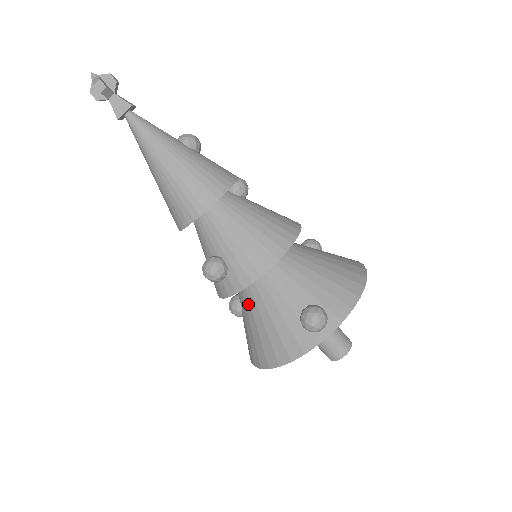
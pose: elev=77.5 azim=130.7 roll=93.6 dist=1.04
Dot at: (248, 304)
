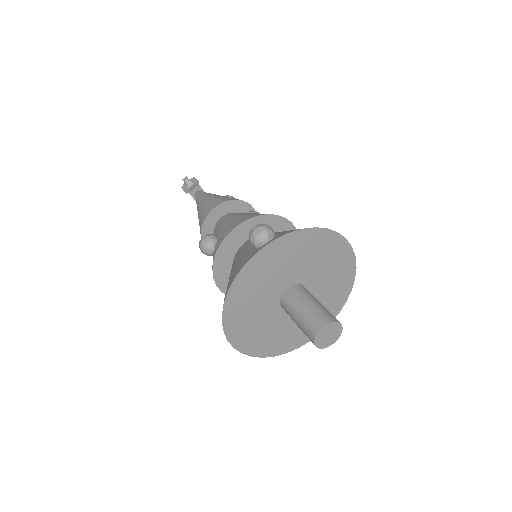
Dot at: occluded
